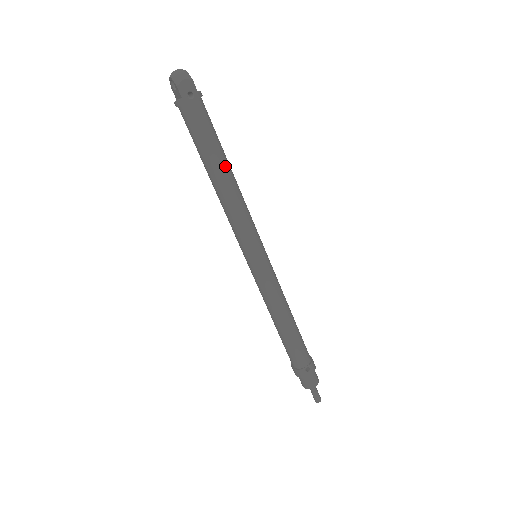
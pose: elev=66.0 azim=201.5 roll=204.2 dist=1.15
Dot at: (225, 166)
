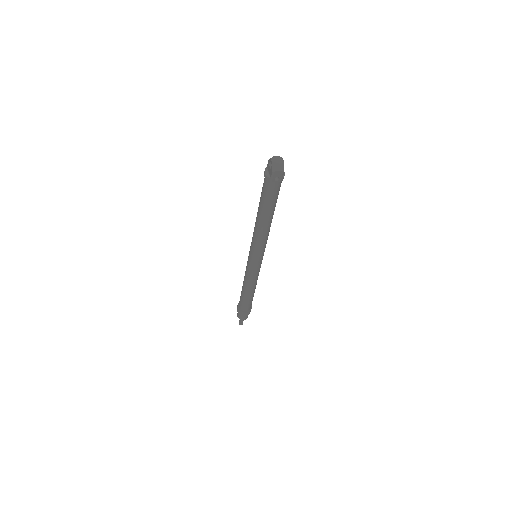
Dot at: (271, 216)
